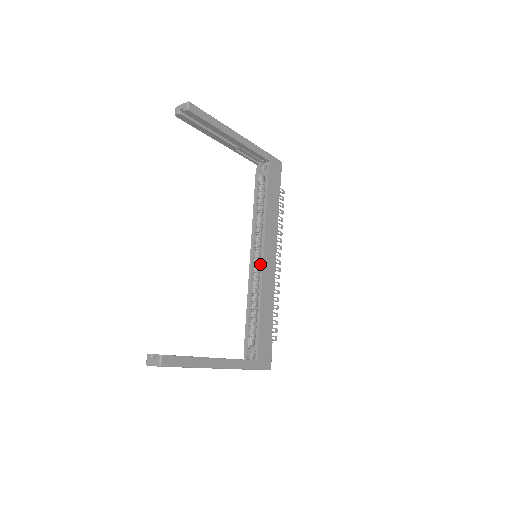
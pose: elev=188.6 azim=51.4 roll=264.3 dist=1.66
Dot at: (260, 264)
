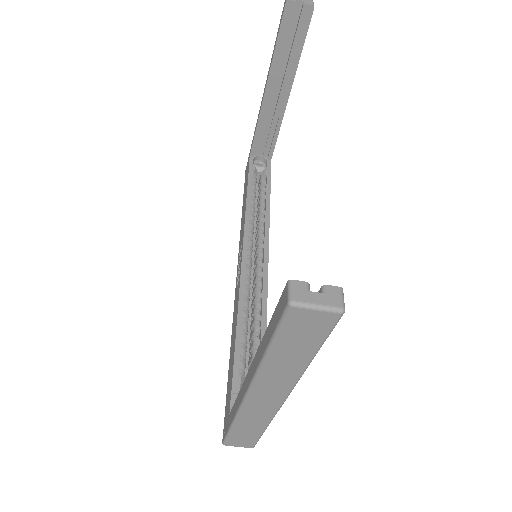
Dot at: (263, 268)
